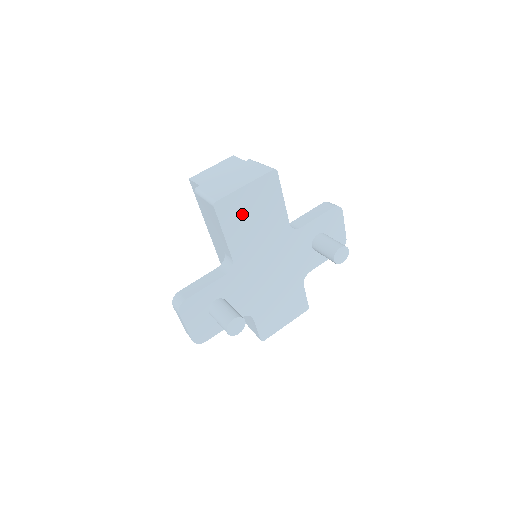
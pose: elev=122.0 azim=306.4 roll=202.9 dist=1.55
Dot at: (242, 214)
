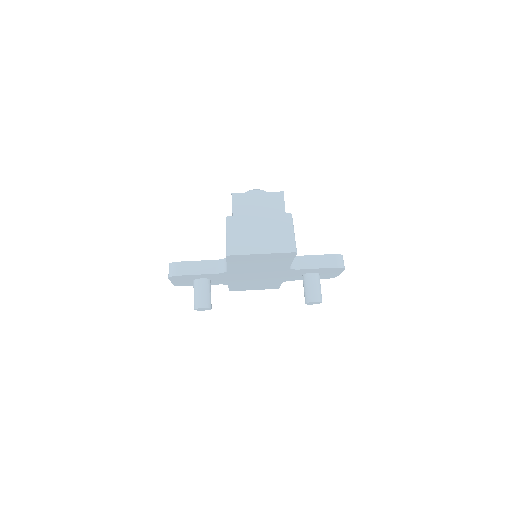
Dot at: (250, 261)
